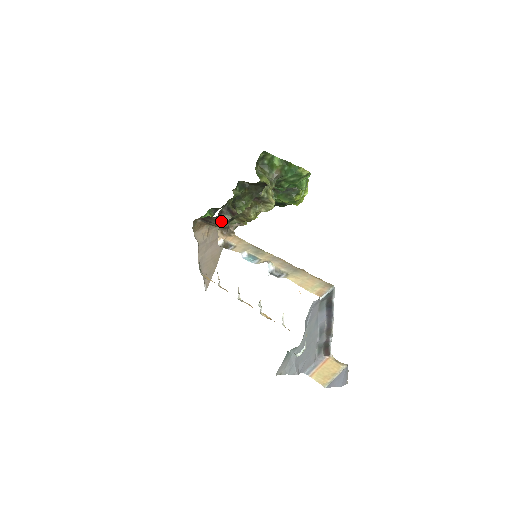
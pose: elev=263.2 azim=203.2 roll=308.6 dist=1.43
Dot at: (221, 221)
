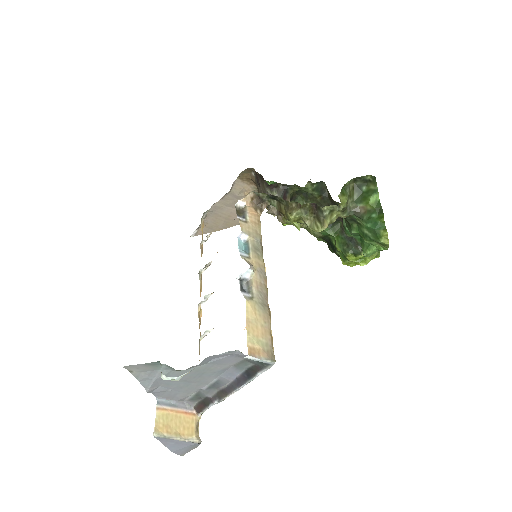
Dot at: (267, 193)
